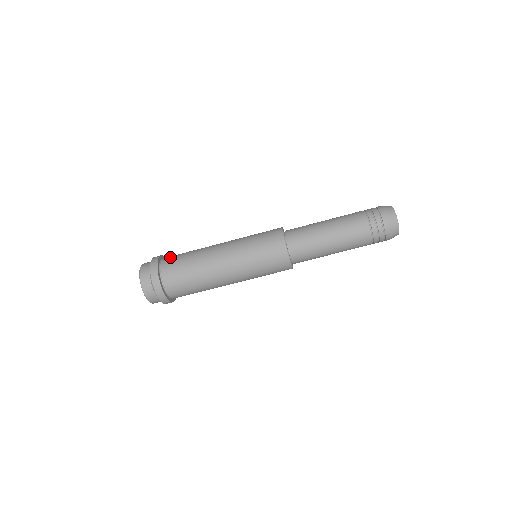
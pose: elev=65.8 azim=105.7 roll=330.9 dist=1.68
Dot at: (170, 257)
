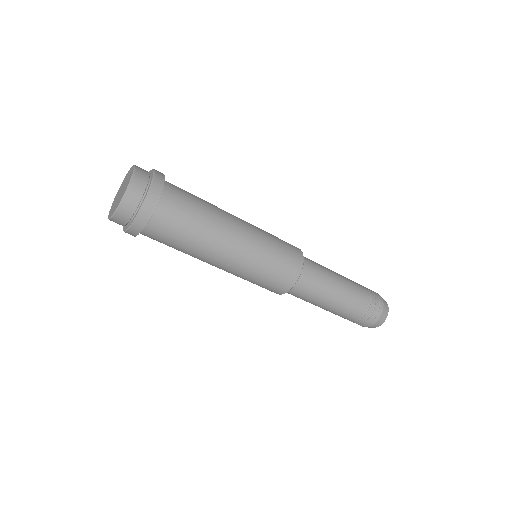
Dot at: occluded
